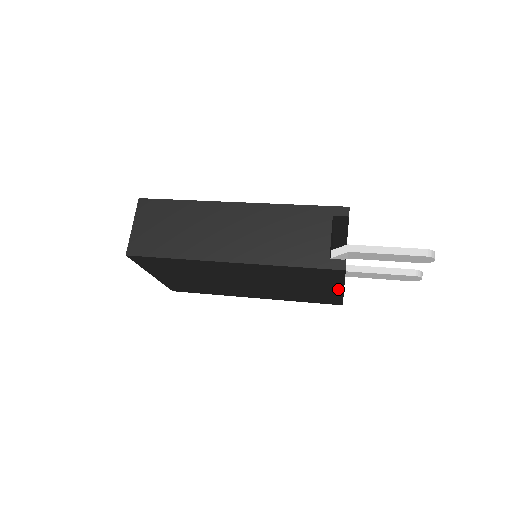
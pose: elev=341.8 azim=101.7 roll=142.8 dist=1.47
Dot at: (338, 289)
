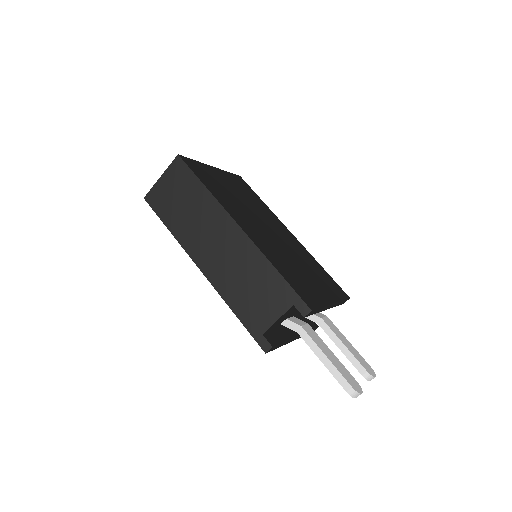
Dot at: occluded
